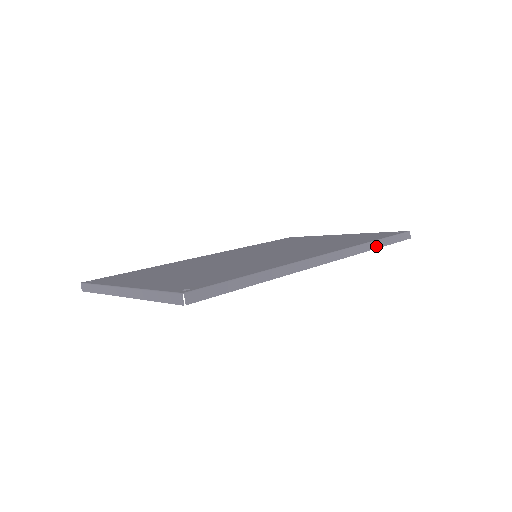
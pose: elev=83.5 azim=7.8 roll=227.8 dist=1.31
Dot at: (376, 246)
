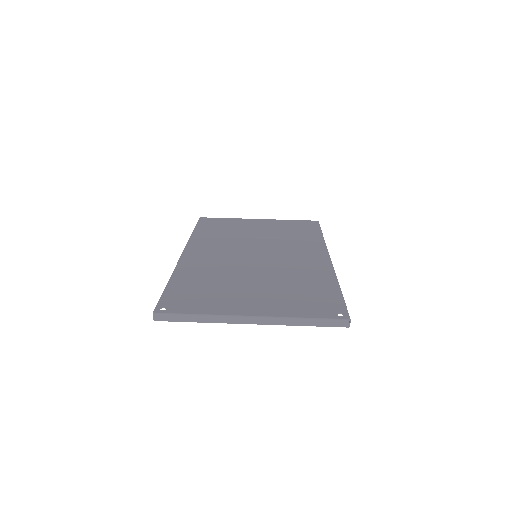
Dot at: occluded
